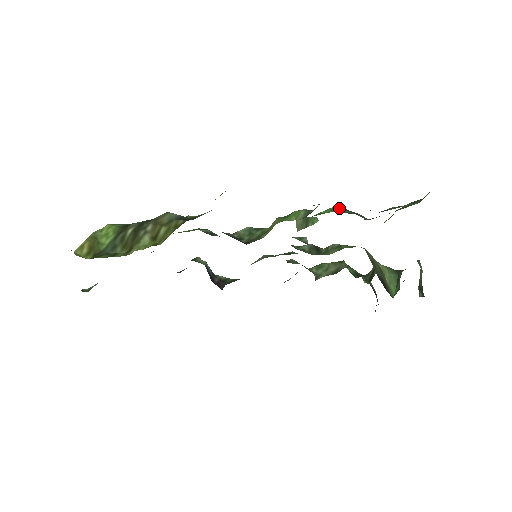
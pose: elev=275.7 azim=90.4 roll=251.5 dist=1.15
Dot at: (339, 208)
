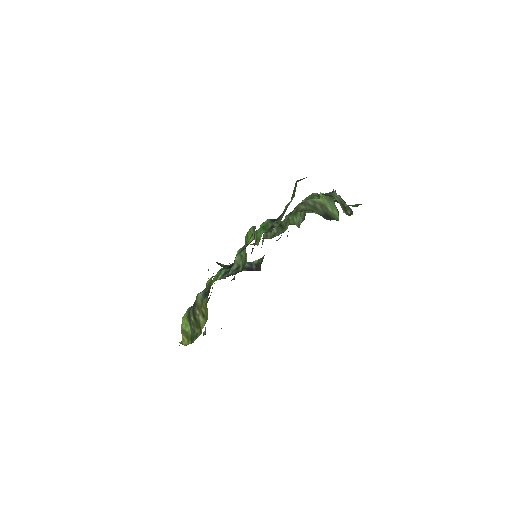
Dot at: (263, 226)
